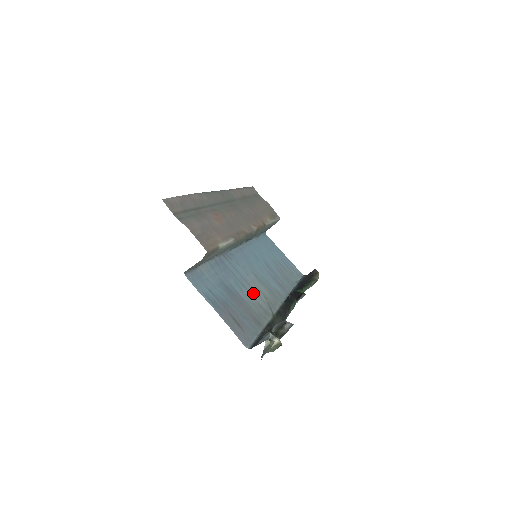
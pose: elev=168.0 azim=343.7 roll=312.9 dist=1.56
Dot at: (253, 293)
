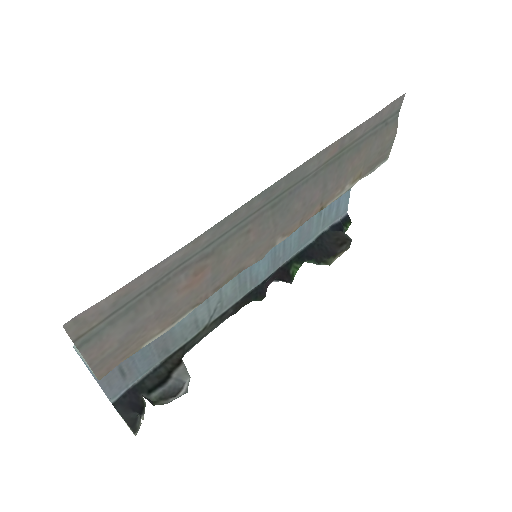
Dot at: (201, 305)
